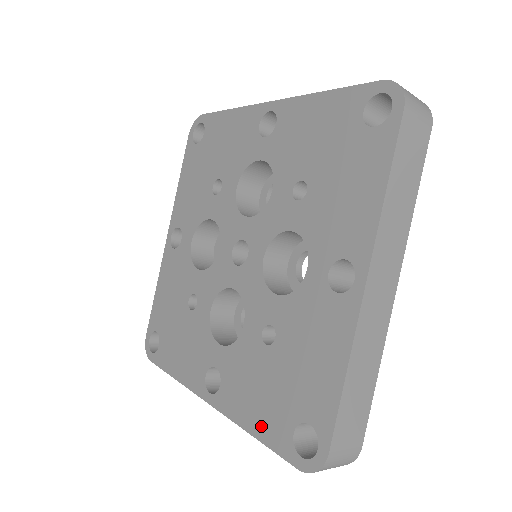
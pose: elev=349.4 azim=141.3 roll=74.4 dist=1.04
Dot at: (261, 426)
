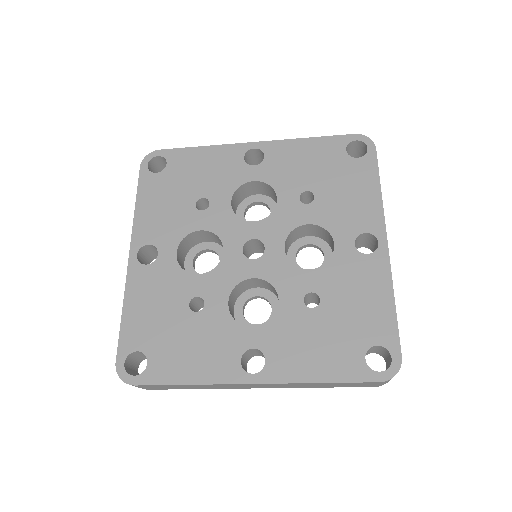
Dot at: (330, 370)
